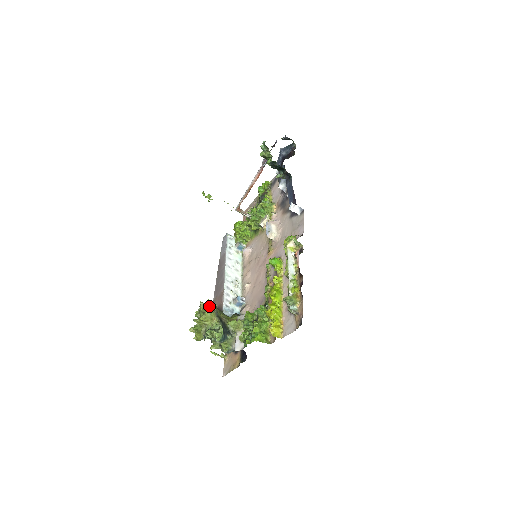
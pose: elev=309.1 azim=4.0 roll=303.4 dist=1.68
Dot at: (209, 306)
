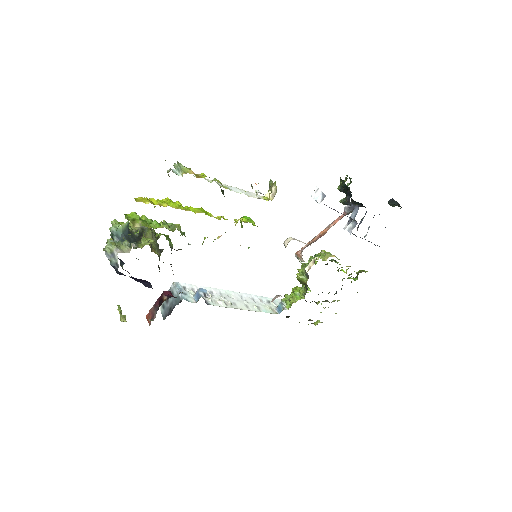
Dot at: occluded
